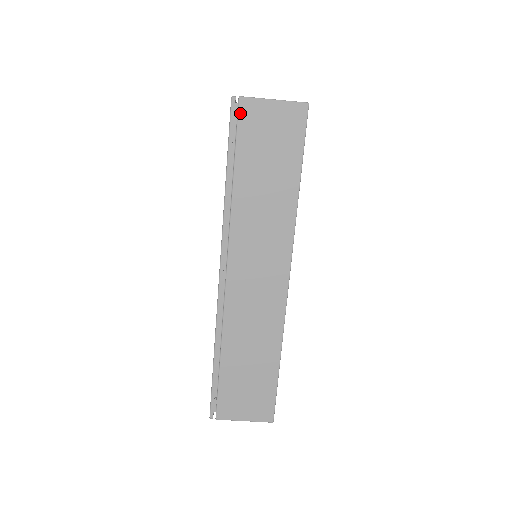
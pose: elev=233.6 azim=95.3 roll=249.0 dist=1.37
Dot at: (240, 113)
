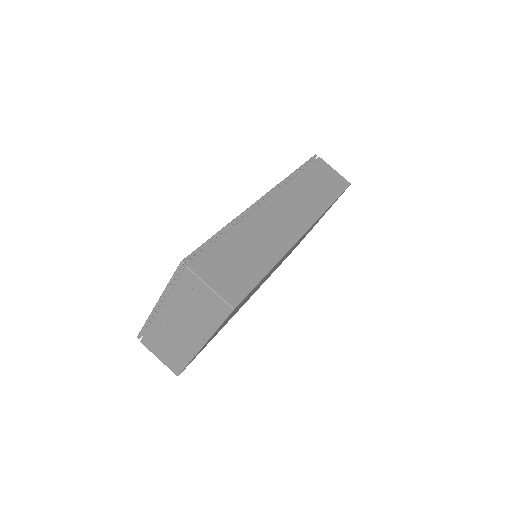
Dot at: (317, 160)
